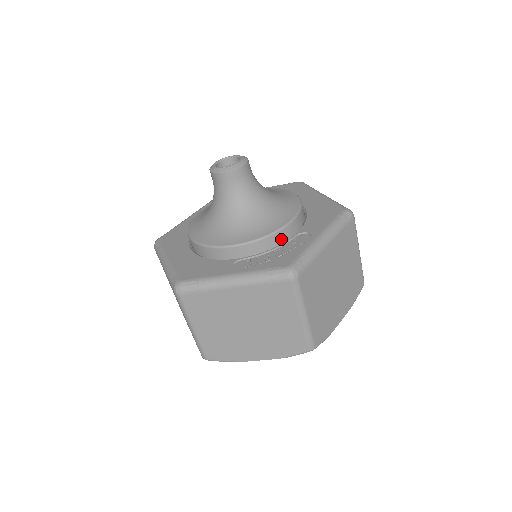
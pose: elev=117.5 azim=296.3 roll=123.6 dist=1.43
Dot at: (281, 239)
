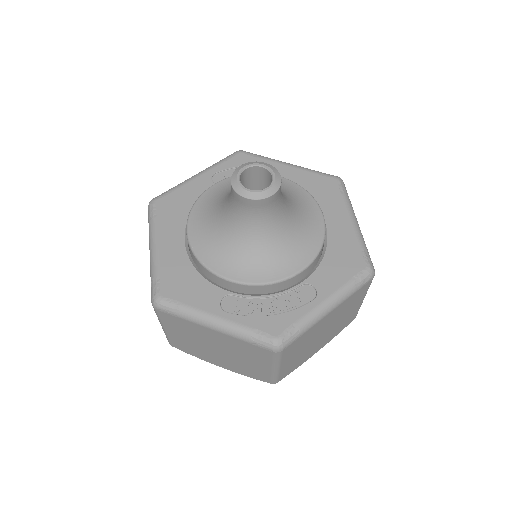
Dot at: (284, 286)
